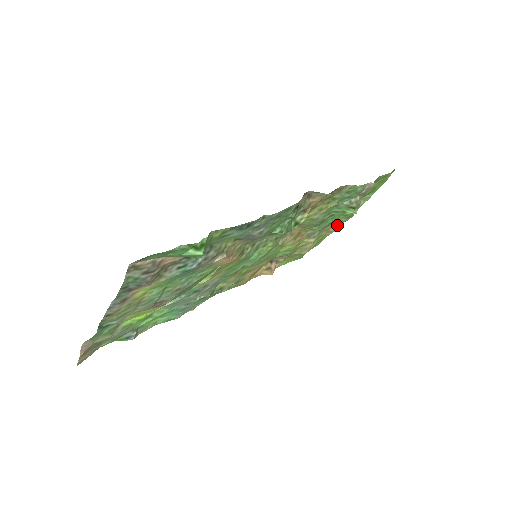
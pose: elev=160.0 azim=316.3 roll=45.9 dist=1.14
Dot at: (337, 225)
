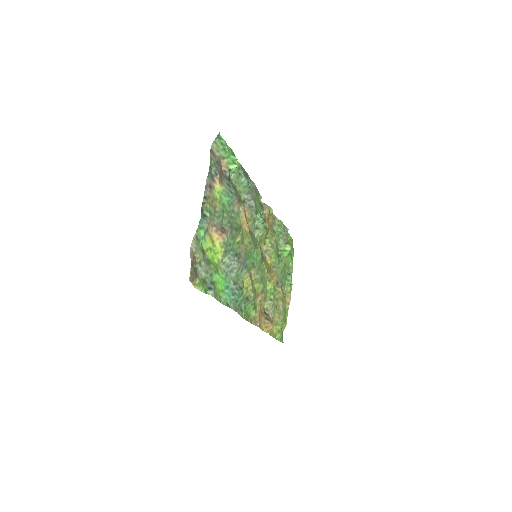
Dot at: (288, 296)
